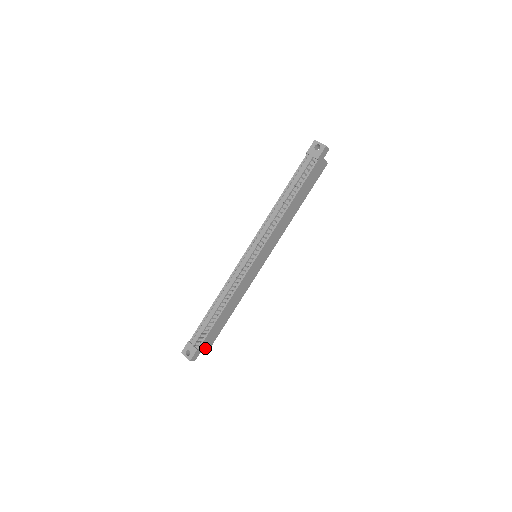
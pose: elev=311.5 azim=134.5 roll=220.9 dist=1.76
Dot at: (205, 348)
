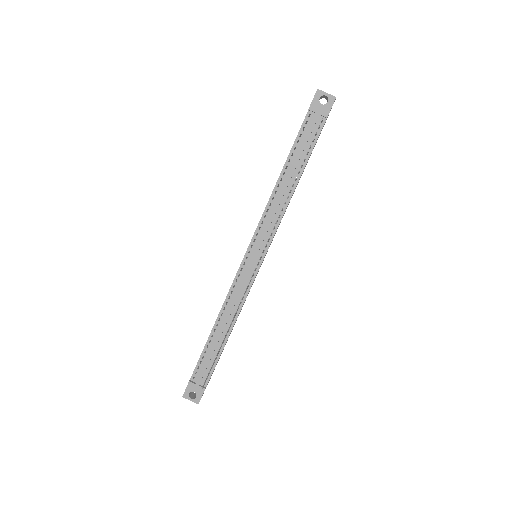
Dot at: (209, 380)
